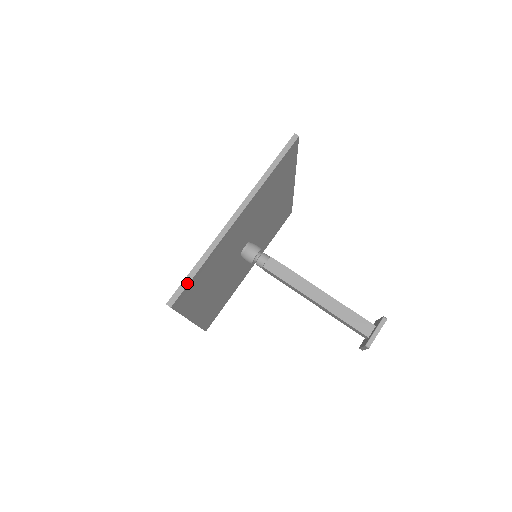
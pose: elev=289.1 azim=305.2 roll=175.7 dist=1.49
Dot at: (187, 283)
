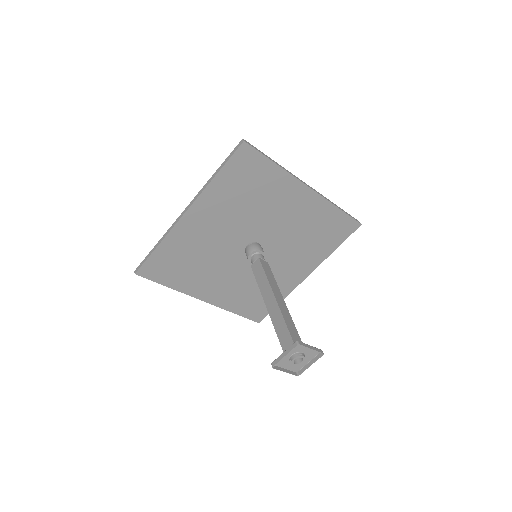
Dot at: (262, 153)
